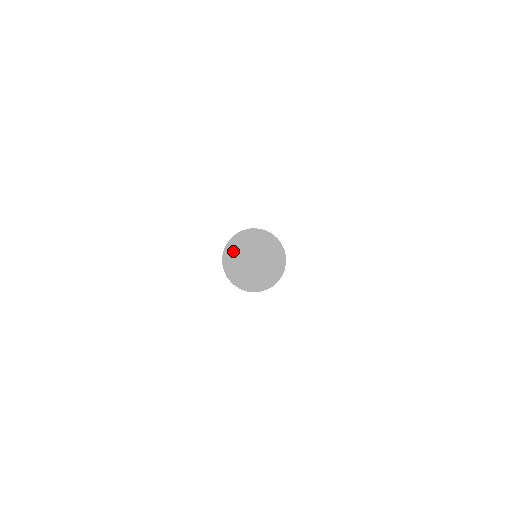
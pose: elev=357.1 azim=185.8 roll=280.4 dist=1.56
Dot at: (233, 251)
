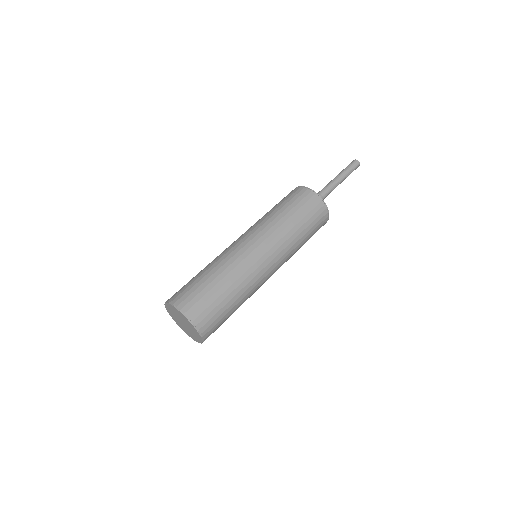
Dot at: (175, 311)
